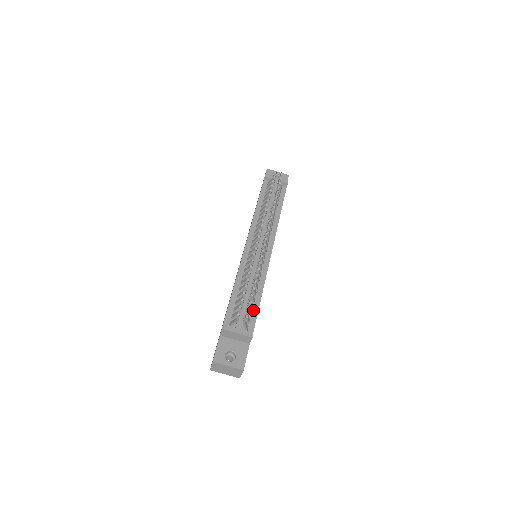
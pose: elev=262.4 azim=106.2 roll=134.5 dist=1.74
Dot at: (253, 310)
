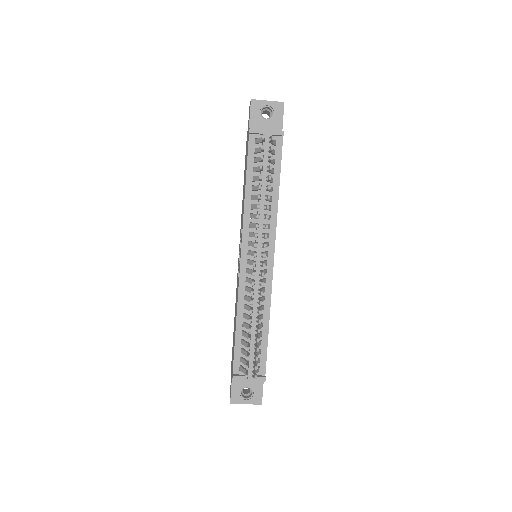
Dot at: (262, 346)
